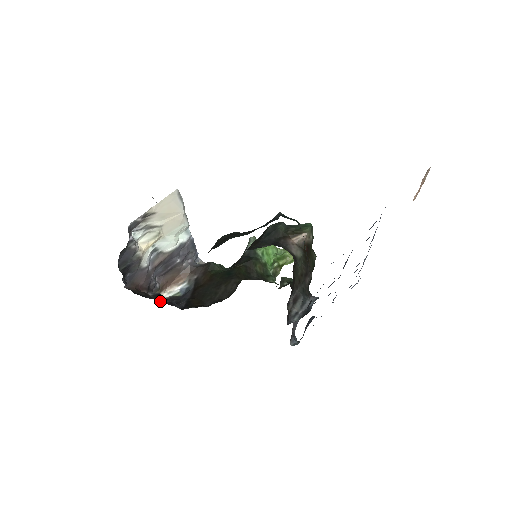
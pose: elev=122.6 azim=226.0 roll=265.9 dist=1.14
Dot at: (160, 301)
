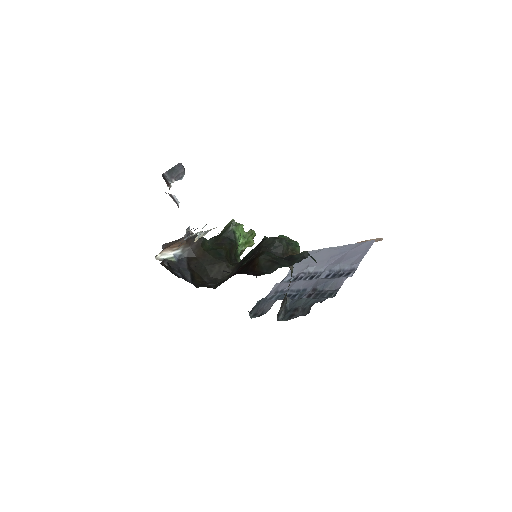
Dot at: occluded
